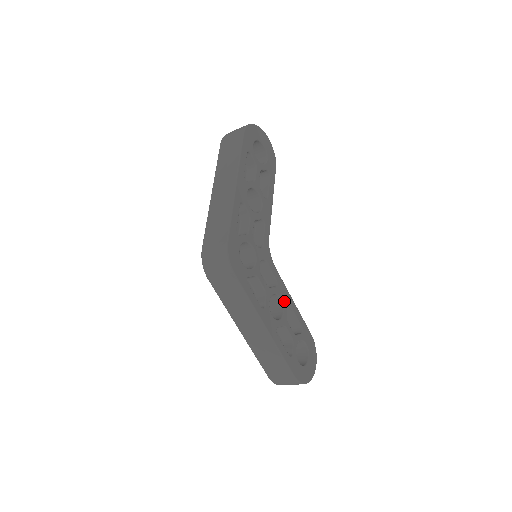
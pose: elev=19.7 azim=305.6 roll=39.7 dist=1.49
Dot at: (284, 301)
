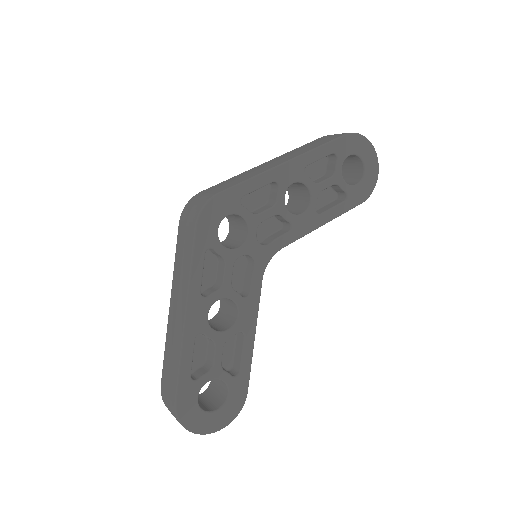
Dot at: (241, 321)
